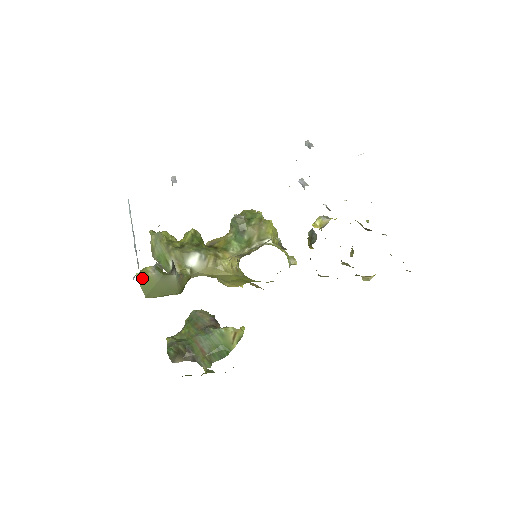
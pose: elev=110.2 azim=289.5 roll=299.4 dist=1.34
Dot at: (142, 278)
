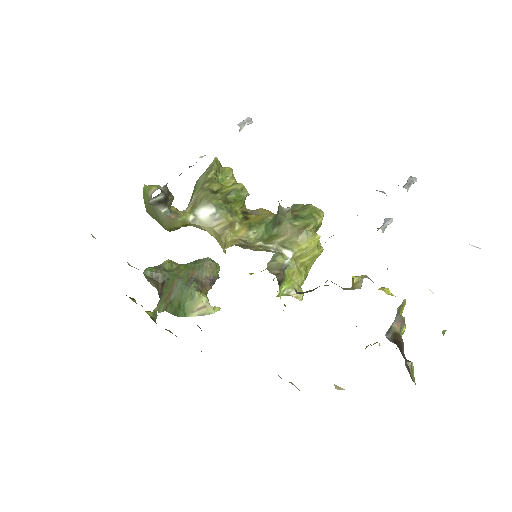
Dot at: (145, 192)
